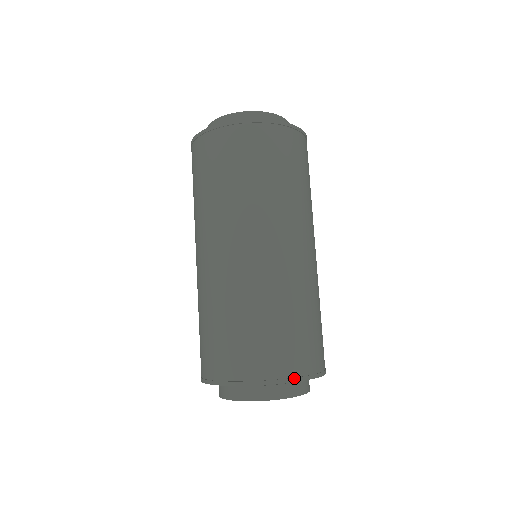
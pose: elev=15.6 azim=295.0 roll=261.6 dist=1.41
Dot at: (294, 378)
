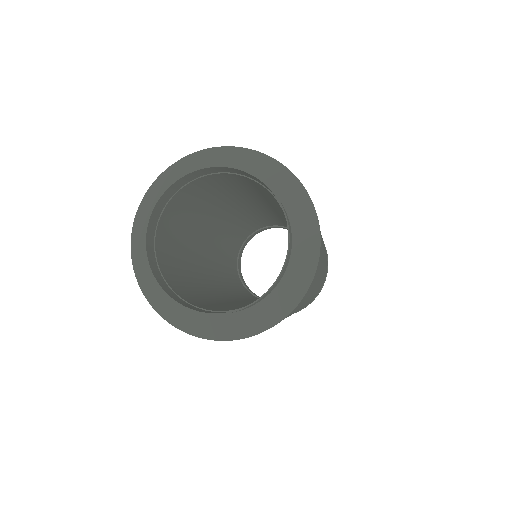
Dot at: (265, 156)
